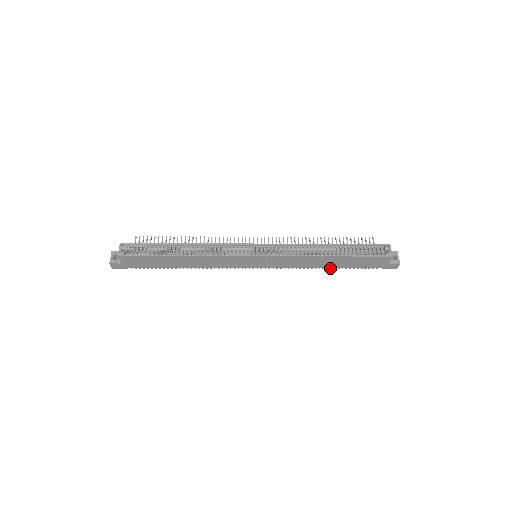
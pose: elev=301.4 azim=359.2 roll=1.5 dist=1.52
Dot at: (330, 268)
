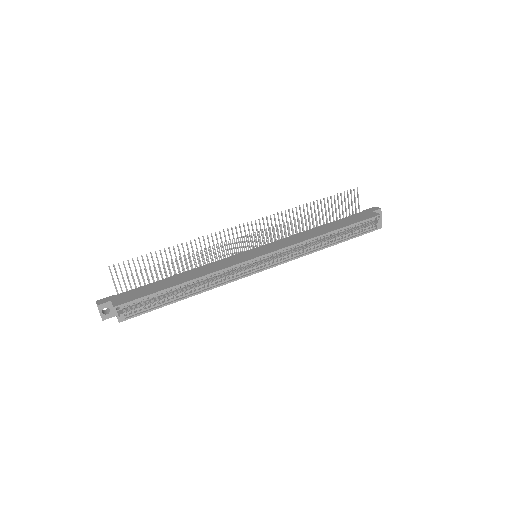
Dot at: occluded
